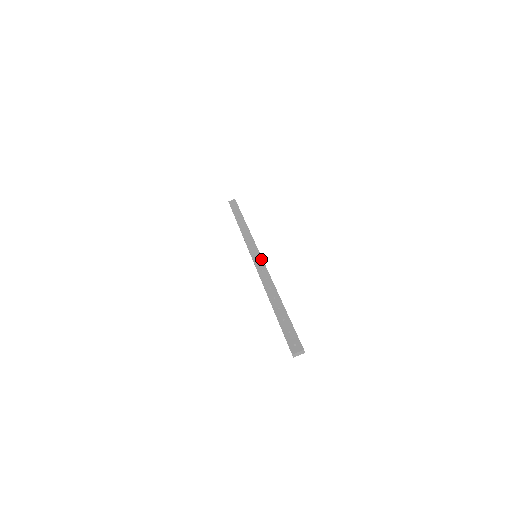
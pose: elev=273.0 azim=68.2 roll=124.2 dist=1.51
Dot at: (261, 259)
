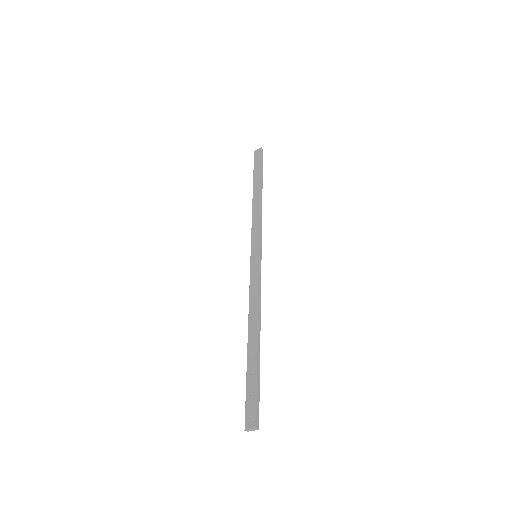
Dot at: (258, 265)
